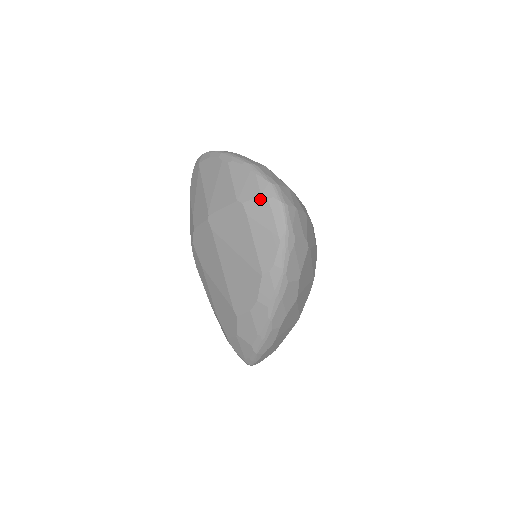
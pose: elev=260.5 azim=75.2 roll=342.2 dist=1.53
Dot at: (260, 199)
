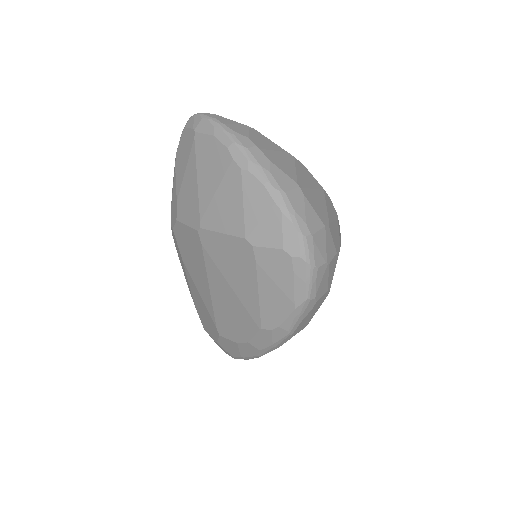
Dot at: (280, 253)
